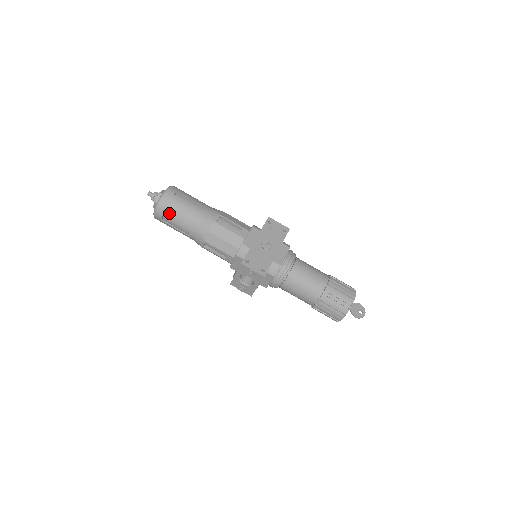
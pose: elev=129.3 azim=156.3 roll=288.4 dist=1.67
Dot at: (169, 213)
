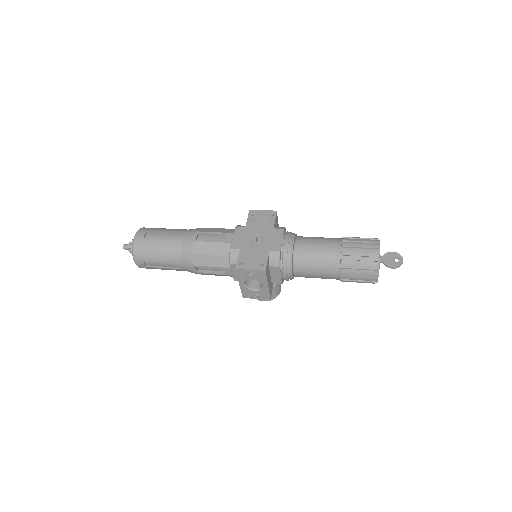
Dot at: (147, 255)
